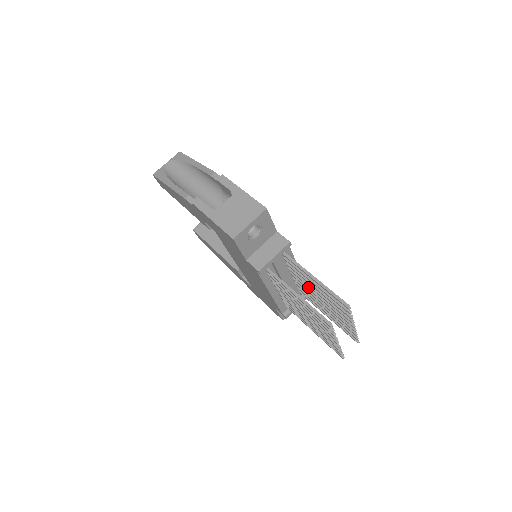
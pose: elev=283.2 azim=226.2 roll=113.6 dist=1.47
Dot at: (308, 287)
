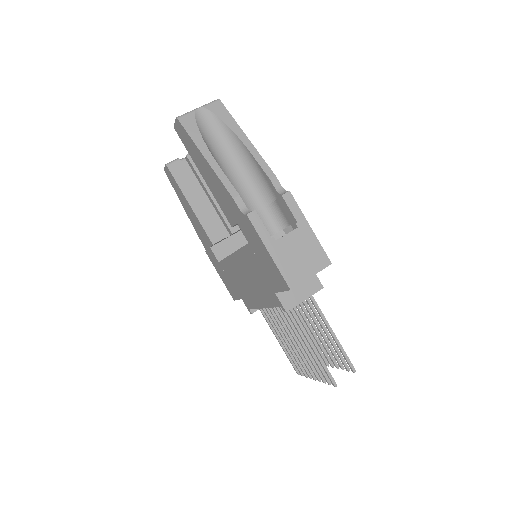
Dot at: (302, 313)
